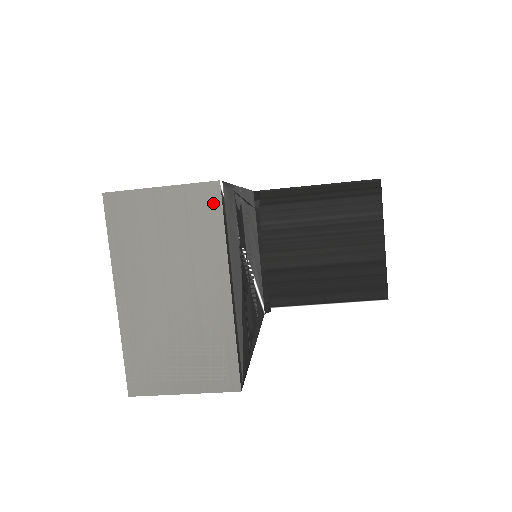
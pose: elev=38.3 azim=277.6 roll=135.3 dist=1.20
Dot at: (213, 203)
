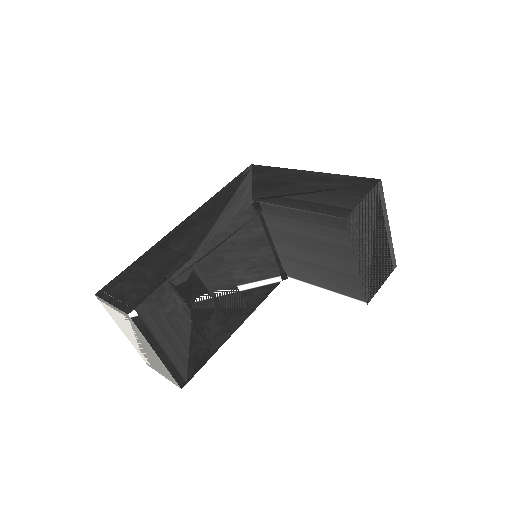
Dot at: (131, 321)
